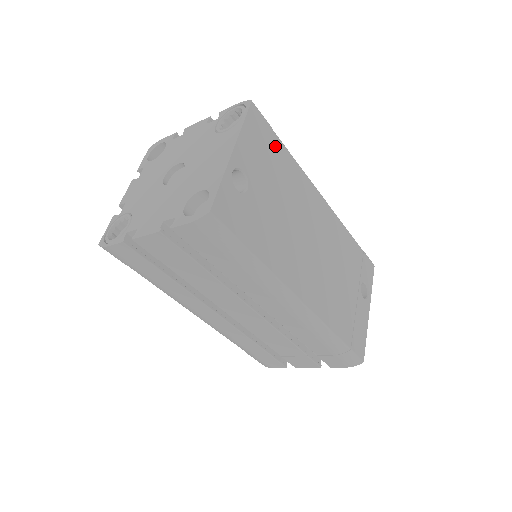
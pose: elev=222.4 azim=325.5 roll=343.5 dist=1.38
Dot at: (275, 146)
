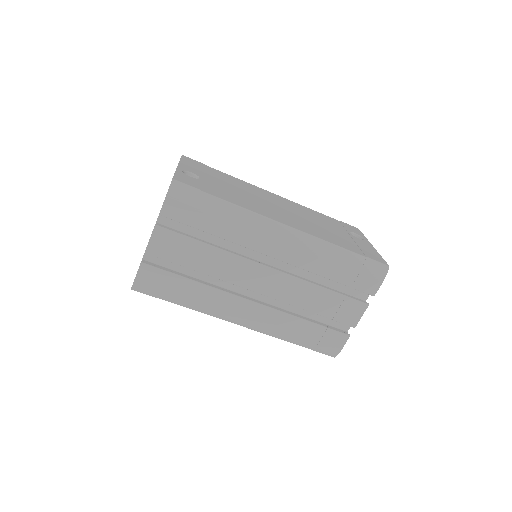
Dot at: (213, 171)
